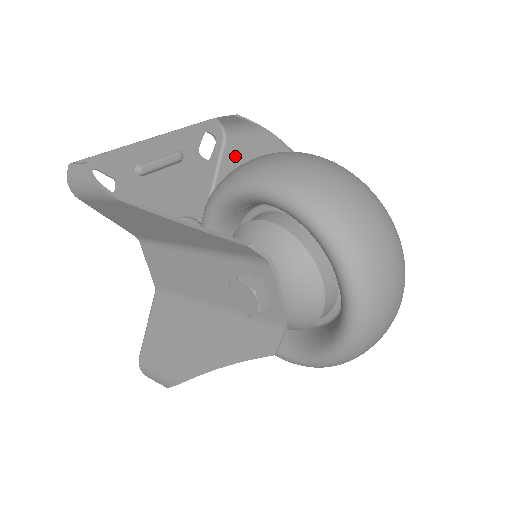
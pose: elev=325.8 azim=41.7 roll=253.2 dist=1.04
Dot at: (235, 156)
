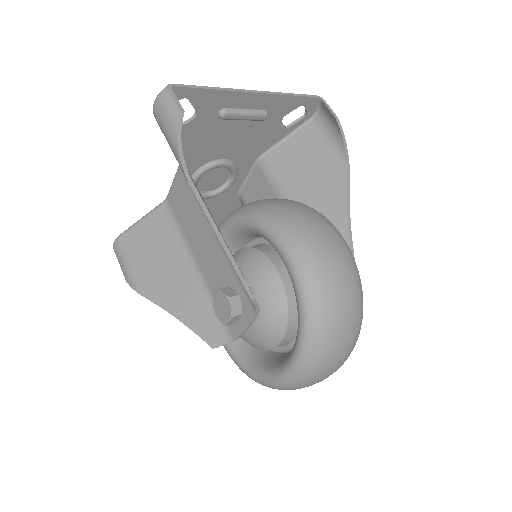
Dot at: (308, 144)
